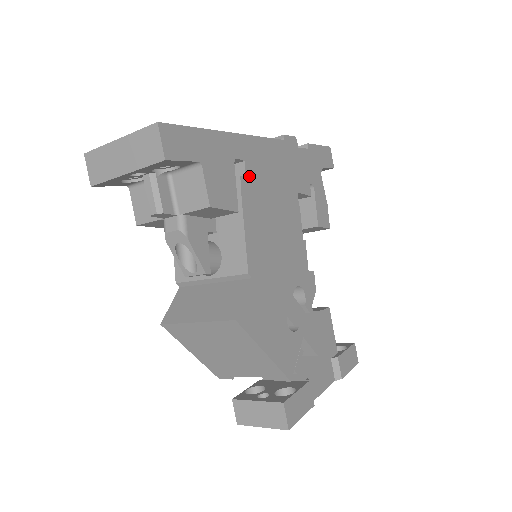
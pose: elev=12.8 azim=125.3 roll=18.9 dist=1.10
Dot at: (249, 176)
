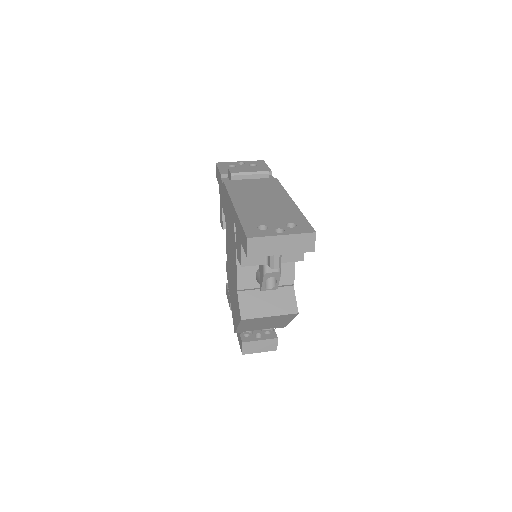
Dot at: occluded
